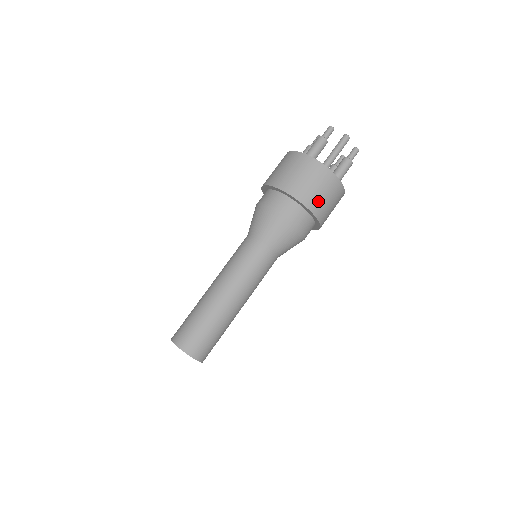
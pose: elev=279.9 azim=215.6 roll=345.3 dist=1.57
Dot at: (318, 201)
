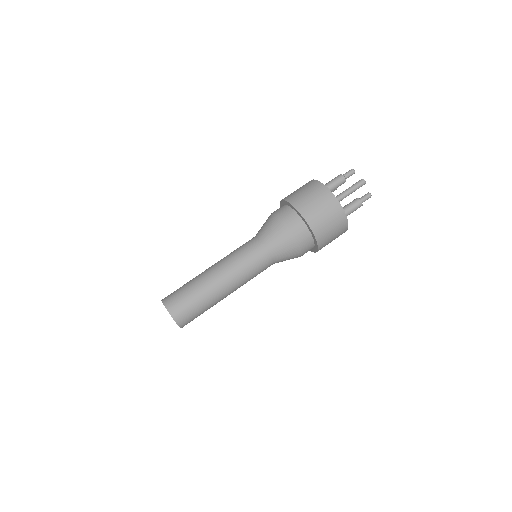
Dot at: (321, 224)
